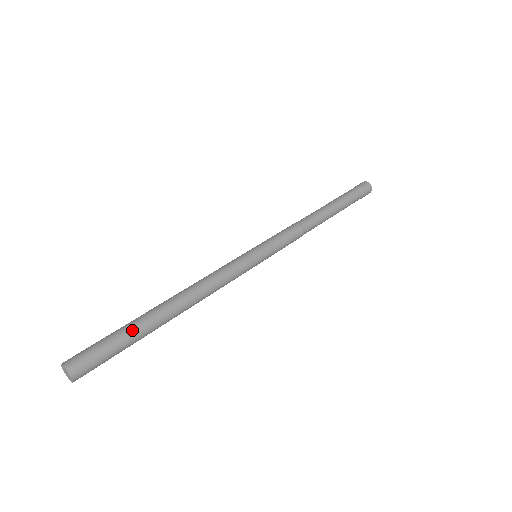
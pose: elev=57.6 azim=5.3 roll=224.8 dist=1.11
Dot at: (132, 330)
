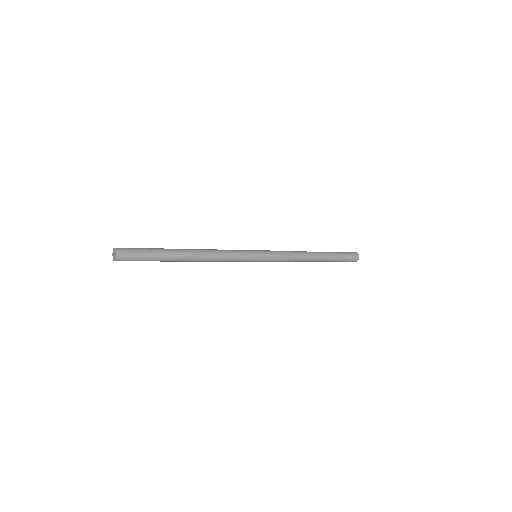
Dot at: (159, 249)
